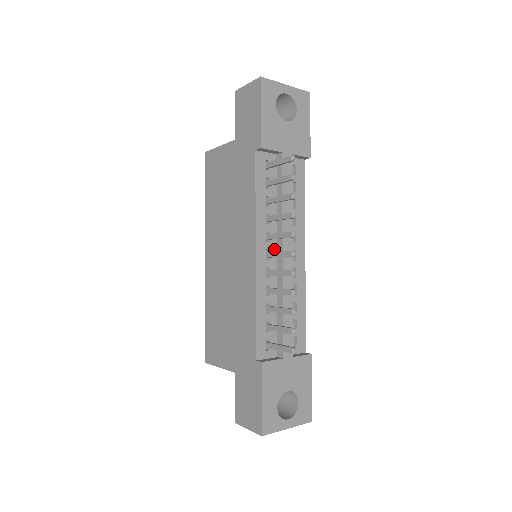
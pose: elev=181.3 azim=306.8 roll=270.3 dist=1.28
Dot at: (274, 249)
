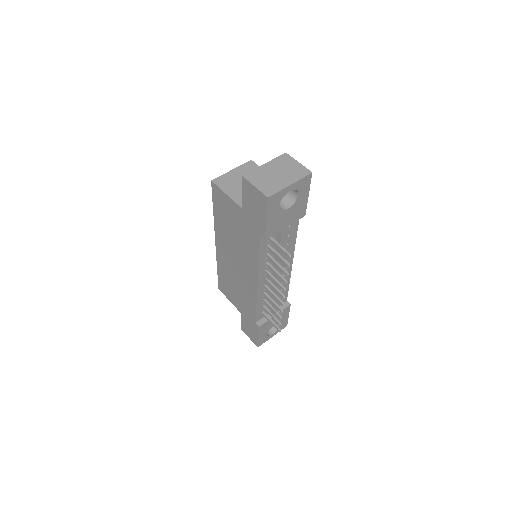
Dot at: occluded
